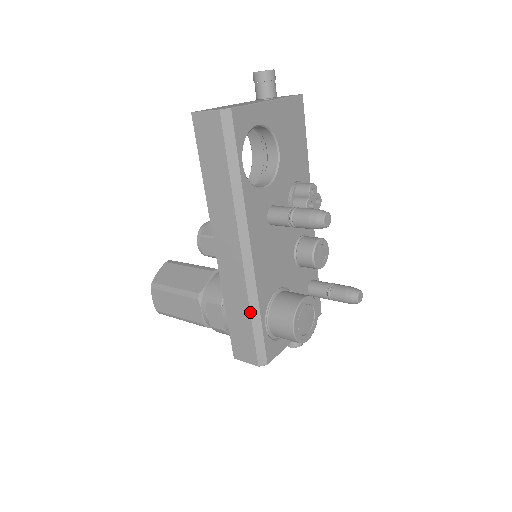
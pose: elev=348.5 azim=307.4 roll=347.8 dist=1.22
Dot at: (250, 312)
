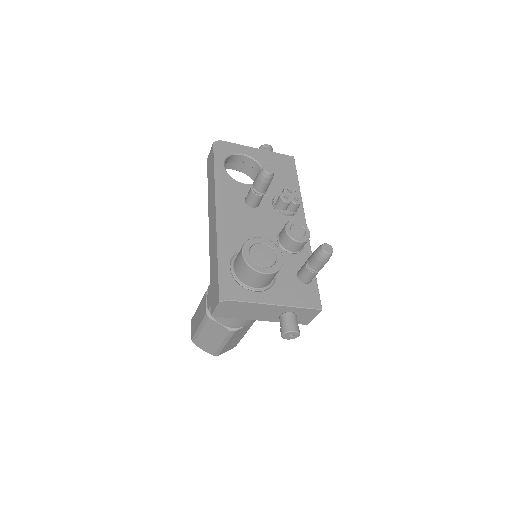
Dot at: (217, 253)
